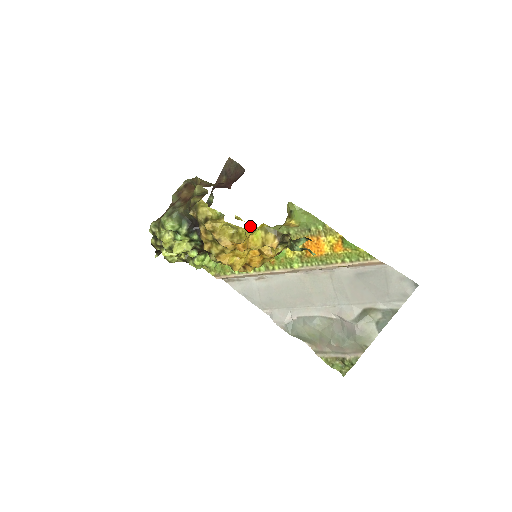
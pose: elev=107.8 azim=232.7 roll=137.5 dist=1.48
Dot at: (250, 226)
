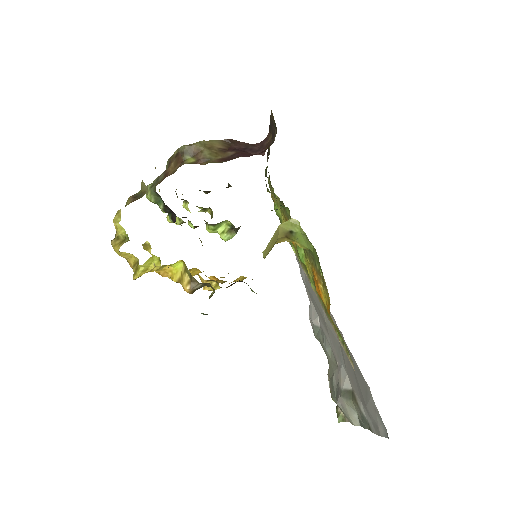
Dot at: (159, 260)
